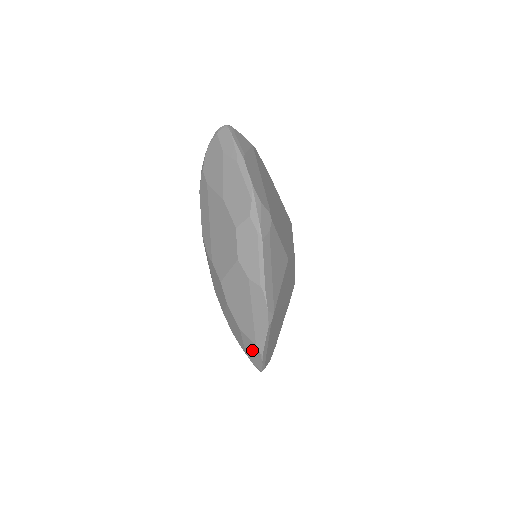
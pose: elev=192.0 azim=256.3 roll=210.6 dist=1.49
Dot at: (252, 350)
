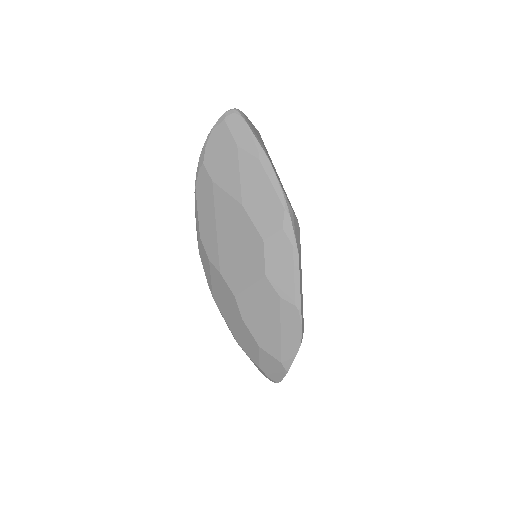
Dot at: (272, 366)
